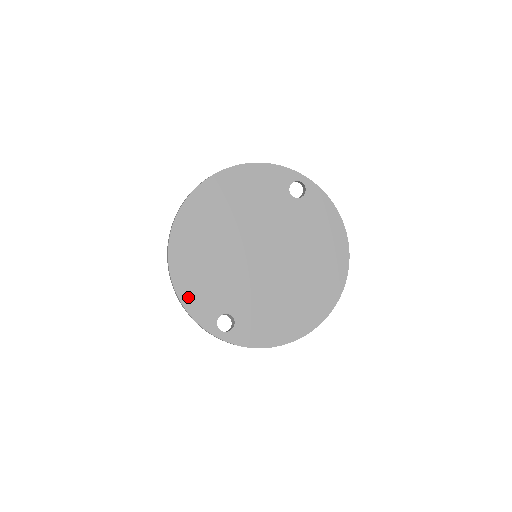
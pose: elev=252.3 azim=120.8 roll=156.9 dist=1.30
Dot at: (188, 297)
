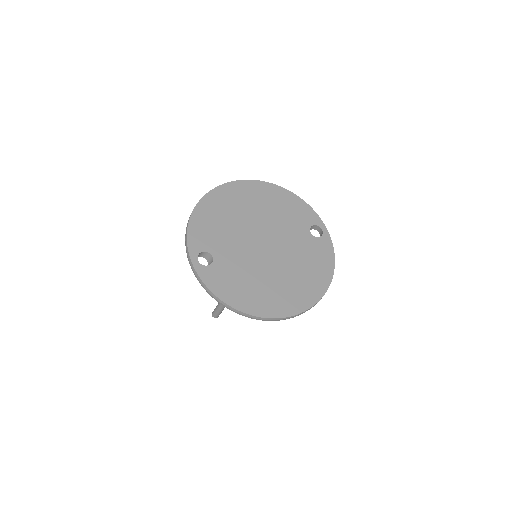
Dot at: (196, 224)
